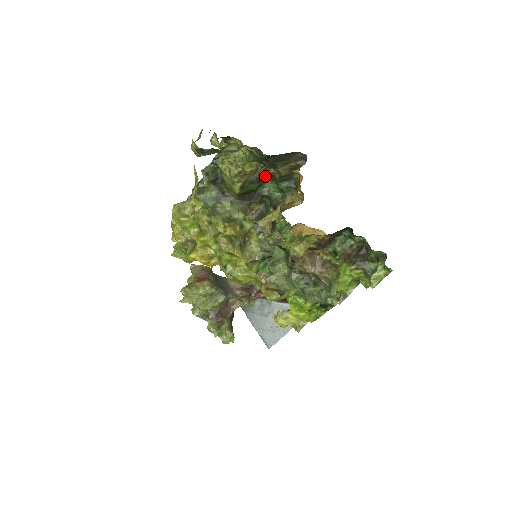
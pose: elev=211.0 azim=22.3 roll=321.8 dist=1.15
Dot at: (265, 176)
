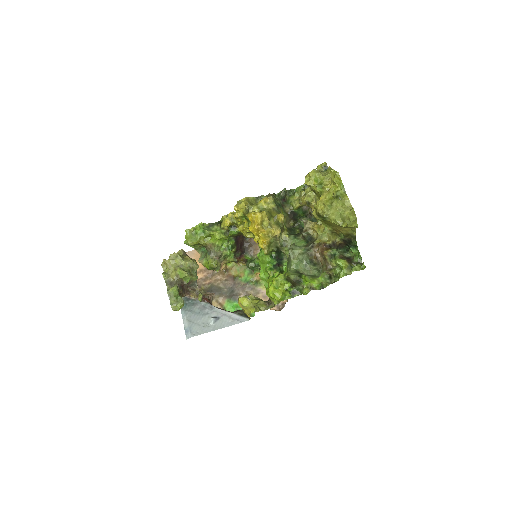
Dot at: (308, 213)
